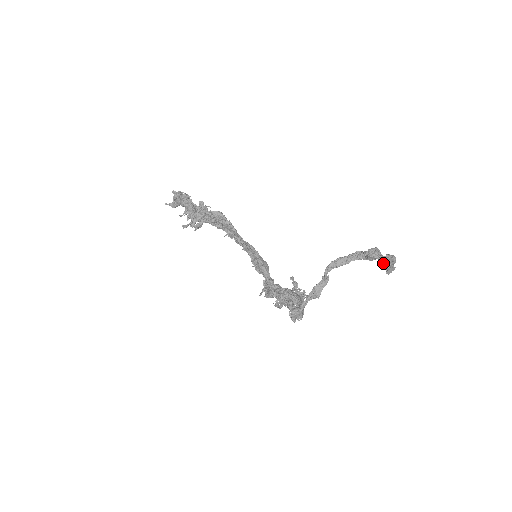
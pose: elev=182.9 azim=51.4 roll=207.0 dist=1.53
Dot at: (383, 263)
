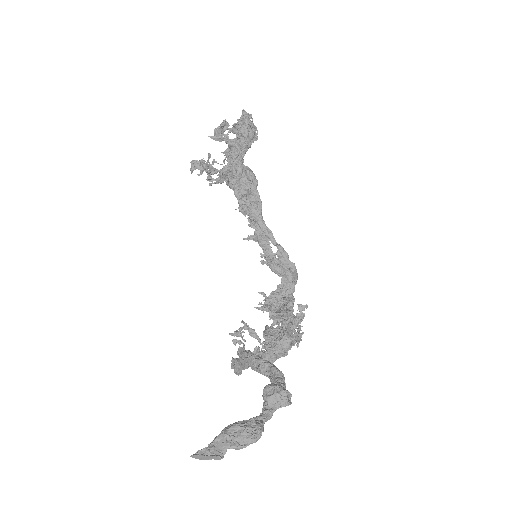
Dot at: (219, 434)
